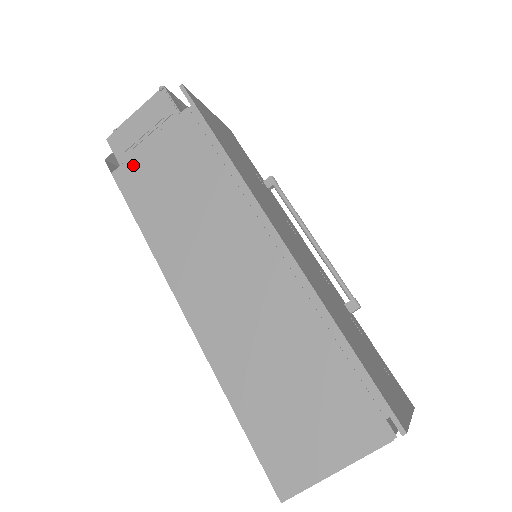
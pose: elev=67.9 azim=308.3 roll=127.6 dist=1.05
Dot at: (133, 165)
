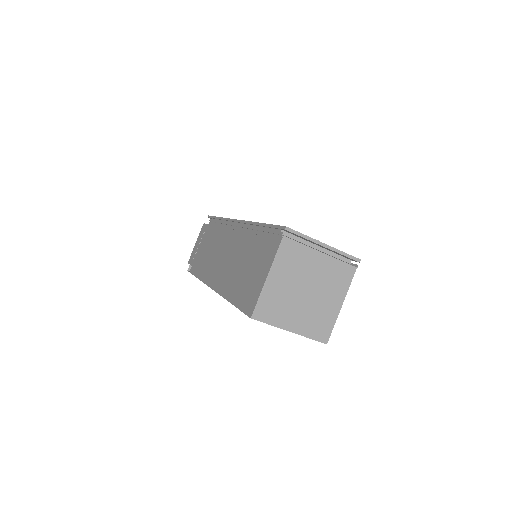
Dot at: (196, 260)
